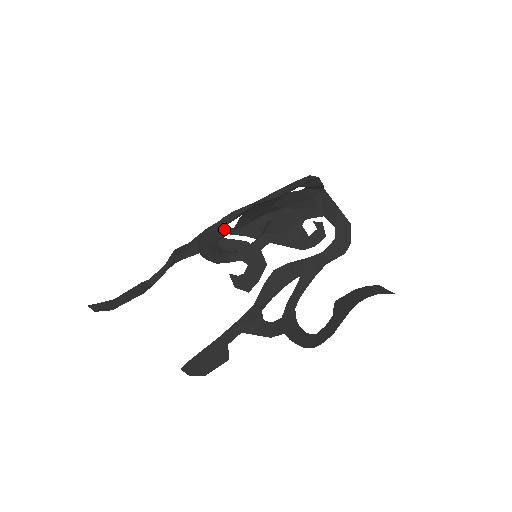
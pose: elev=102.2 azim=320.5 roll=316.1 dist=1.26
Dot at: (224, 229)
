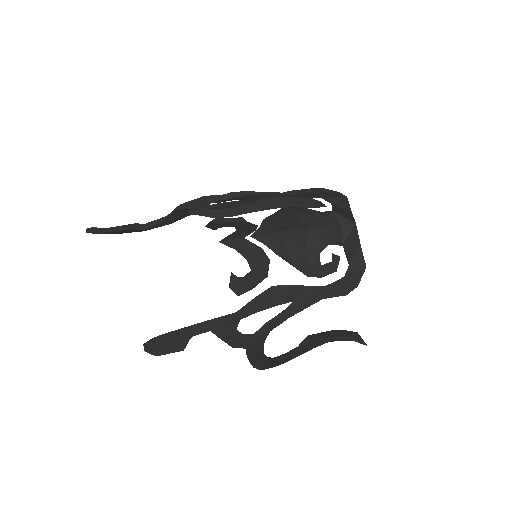
Dot at: (239, 217)
